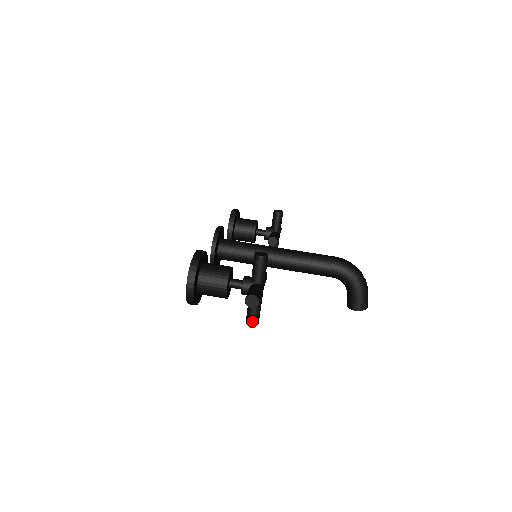
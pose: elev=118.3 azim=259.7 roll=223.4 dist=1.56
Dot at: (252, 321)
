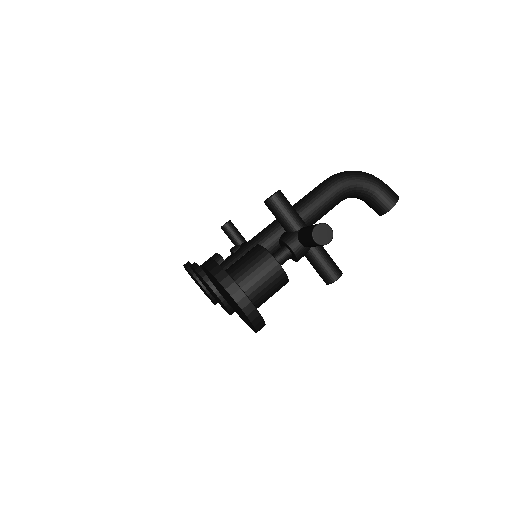
Dot at: (337, 278)
